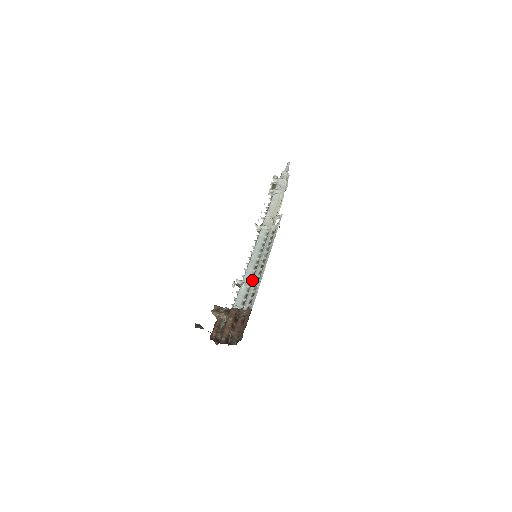
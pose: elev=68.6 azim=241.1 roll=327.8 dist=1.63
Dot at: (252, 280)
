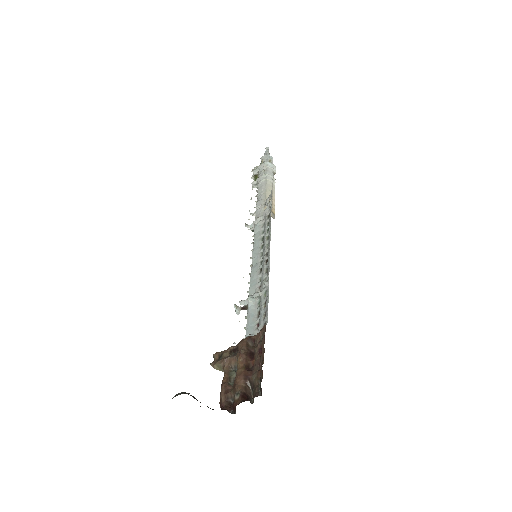
Dot at: (259, 287)
